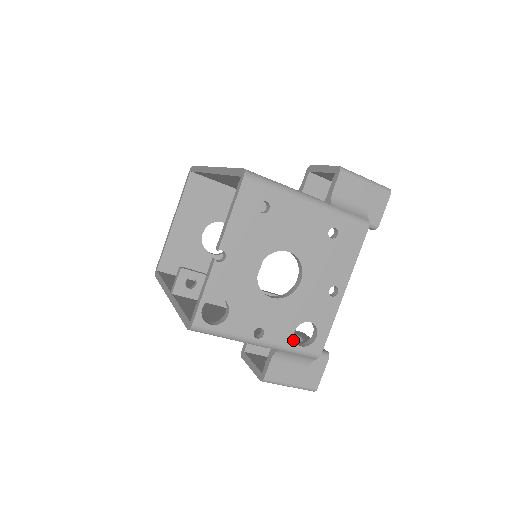
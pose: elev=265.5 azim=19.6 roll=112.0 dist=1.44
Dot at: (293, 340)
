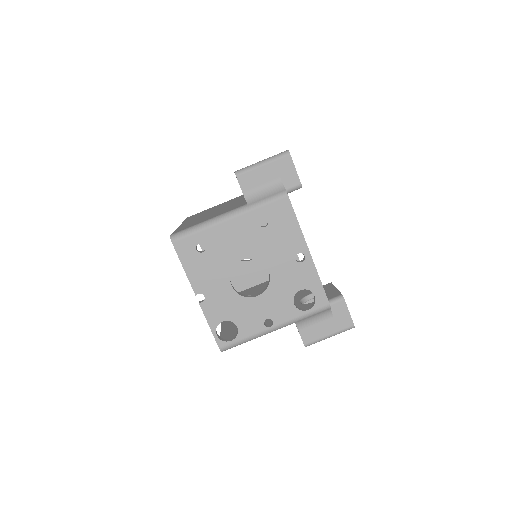
Dot at: (298, 310)
